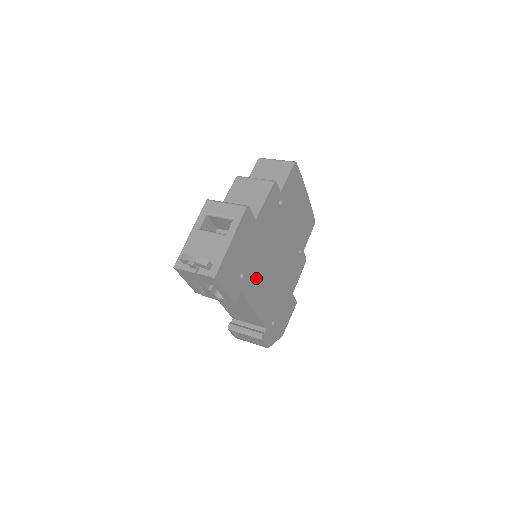
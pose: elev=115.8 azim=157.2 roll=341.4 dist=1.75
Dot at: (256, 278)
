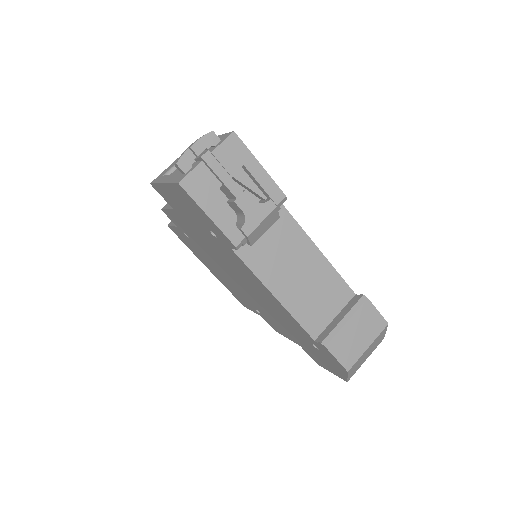
Dot at: occluded
